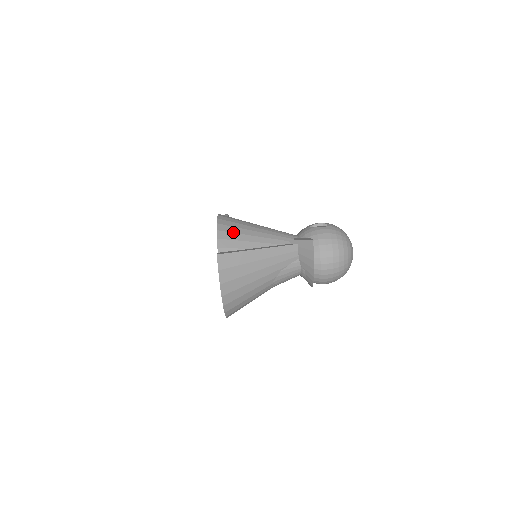
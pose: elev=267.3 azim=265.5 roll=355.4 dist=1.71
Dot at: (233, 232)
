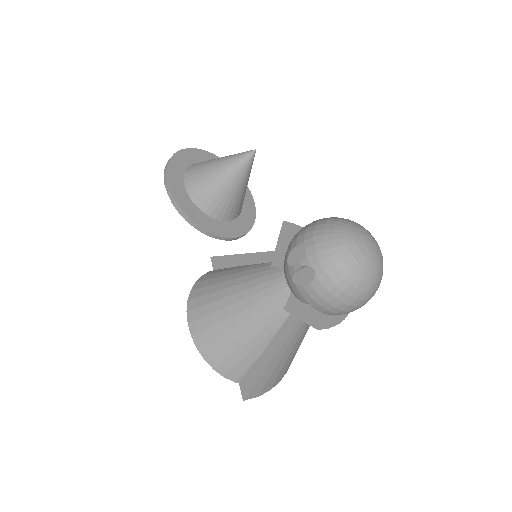
Dot at: (227, 357)
